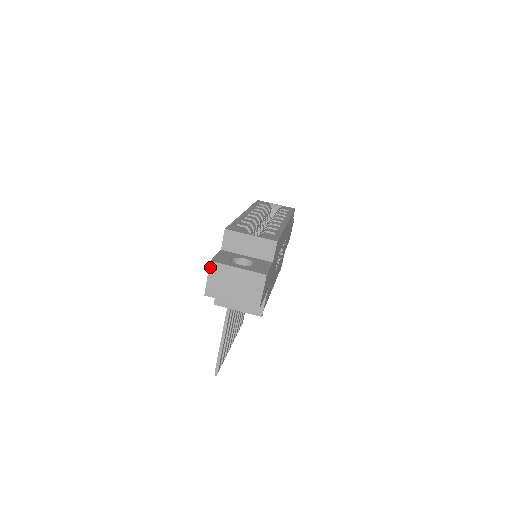
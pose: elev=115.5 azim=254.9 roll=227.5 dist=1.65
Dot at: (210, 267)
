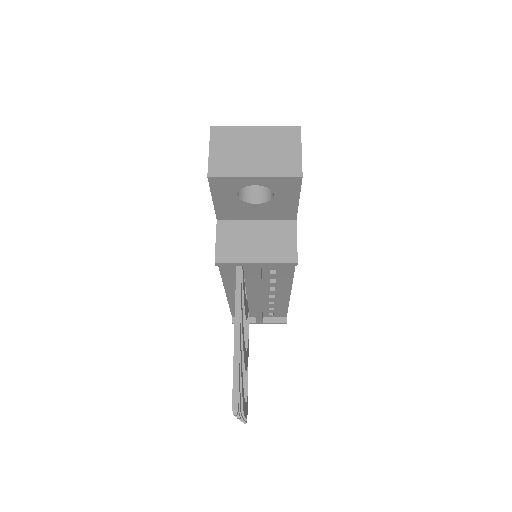
Dot at: (211, 135)
